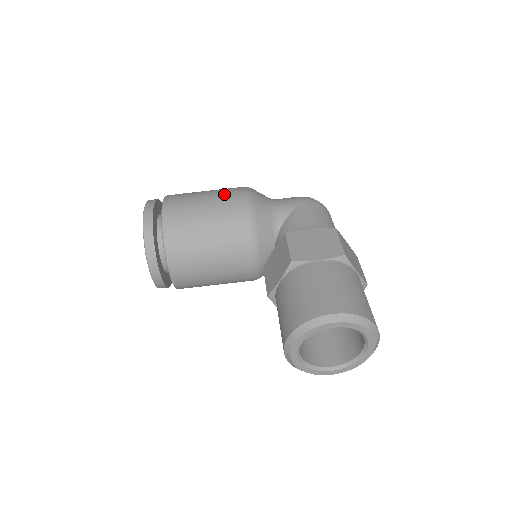
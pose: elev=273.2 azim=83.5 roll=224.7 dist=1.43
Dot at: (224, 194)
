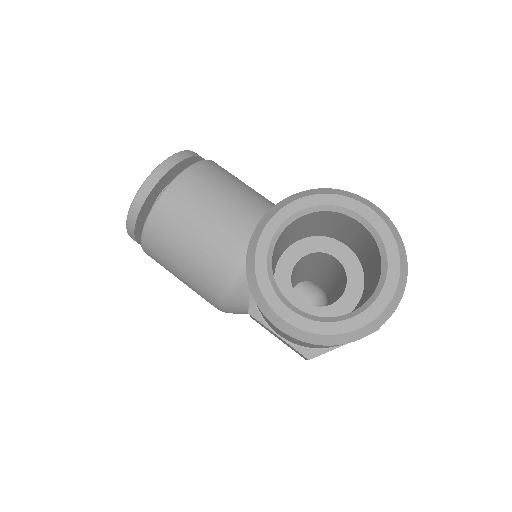
Dot at: occluded
